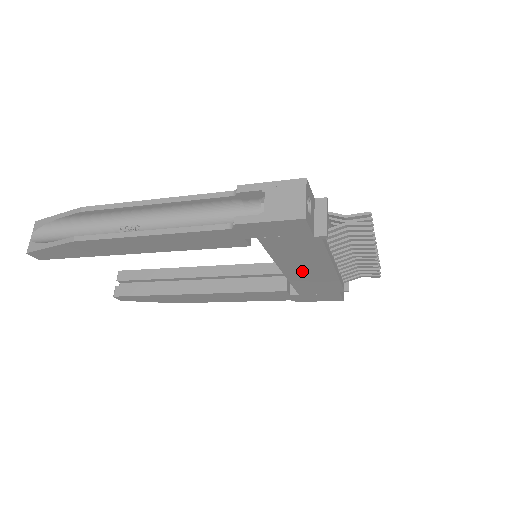
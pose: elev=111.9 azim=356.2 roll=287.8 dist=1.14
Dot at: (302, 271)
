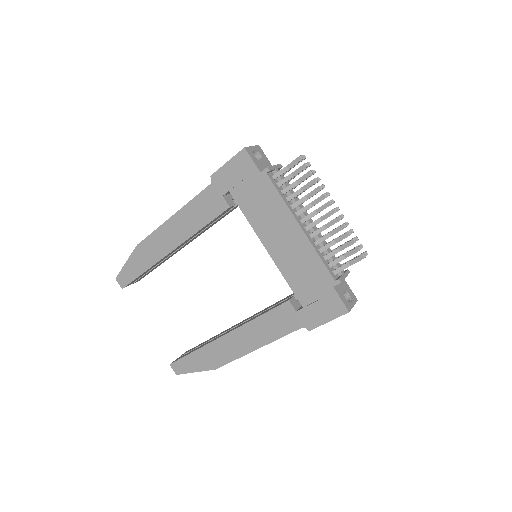
Dot at: (281, 244)
